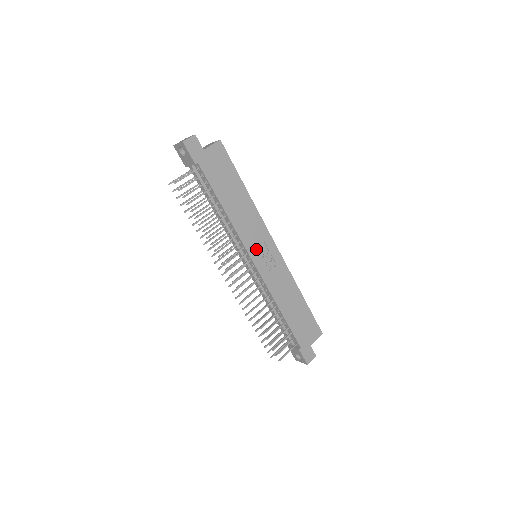
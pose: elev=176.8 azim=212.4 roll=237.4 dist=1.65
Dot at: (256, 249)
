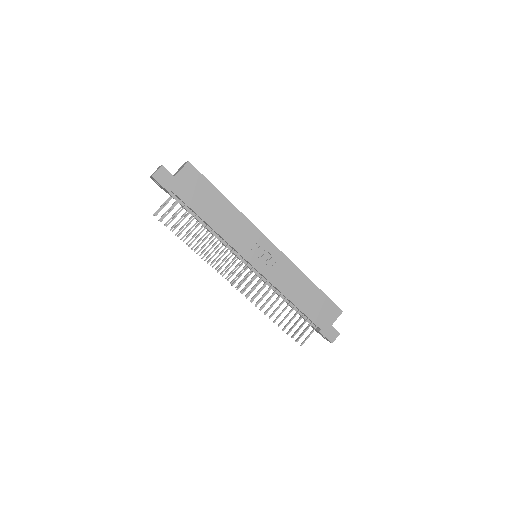
Dot at: (252, 252)
